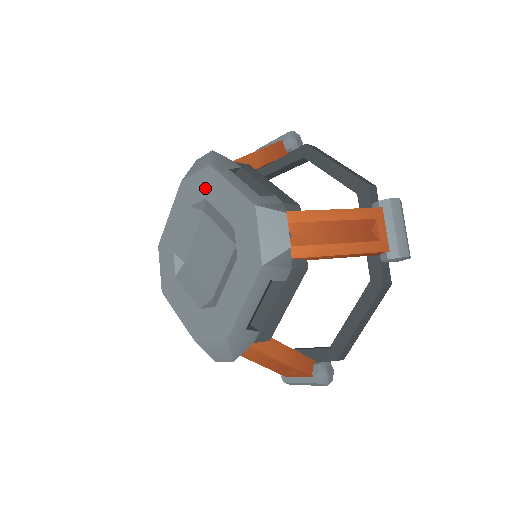
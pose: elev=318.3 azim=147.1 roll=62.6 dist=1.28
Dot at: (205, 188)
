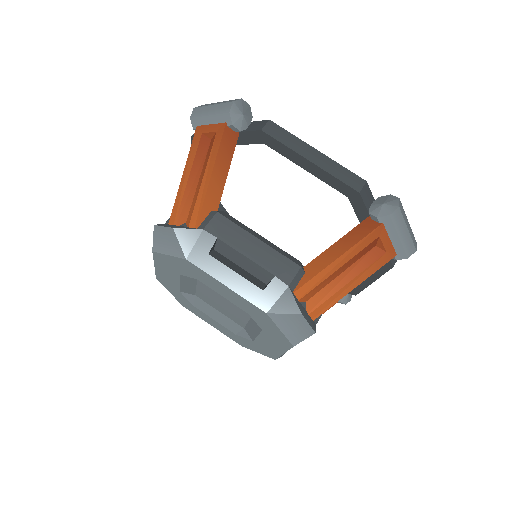
Dot at: (191, 273)
